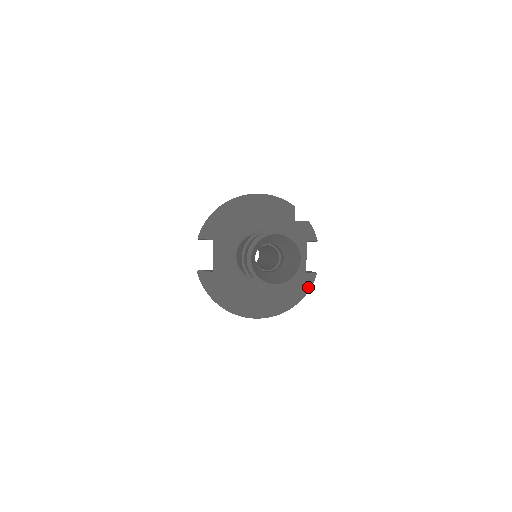
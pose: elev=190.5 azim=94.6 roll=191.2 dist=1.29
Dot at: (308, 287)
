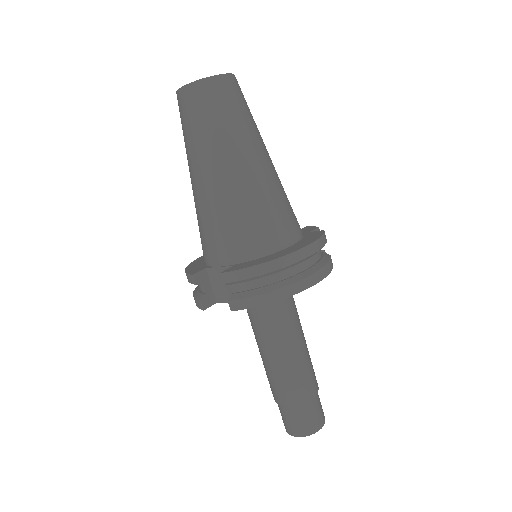
Dot at: occluded
